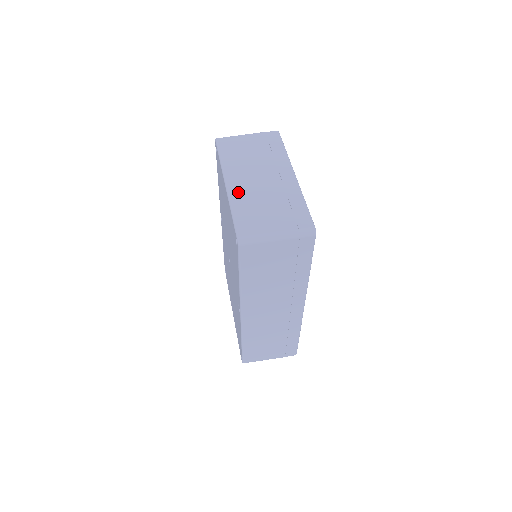
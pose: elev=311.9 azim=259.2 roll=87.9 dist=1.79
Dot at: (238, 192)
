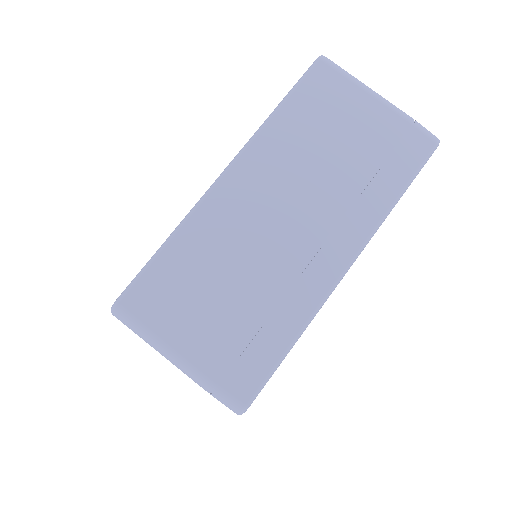
Dot at: (220, 211)
